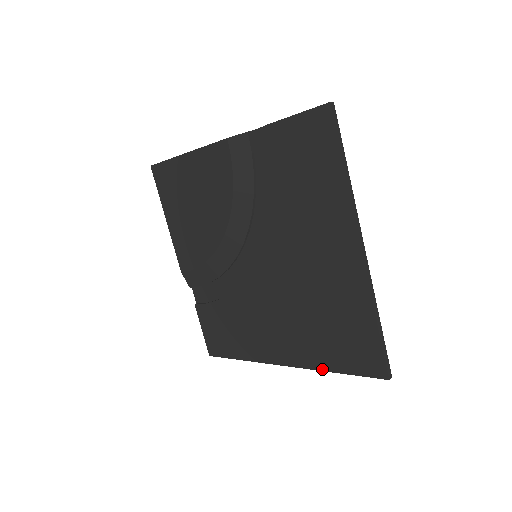
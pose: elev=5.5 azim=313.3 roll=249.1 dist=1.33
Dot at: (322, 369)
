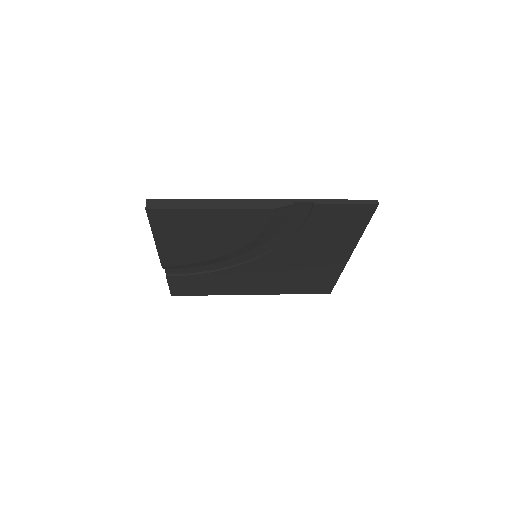
Dot at: occluded
